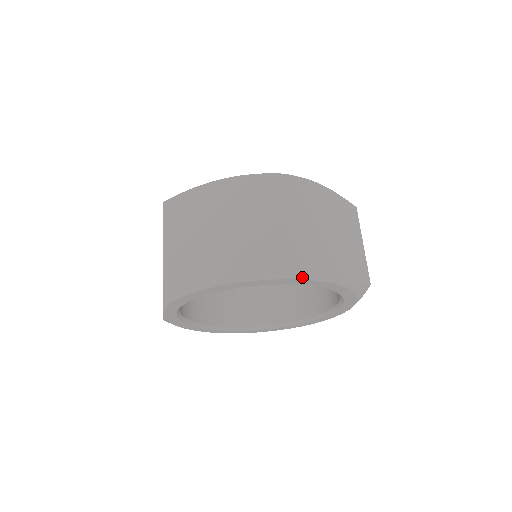
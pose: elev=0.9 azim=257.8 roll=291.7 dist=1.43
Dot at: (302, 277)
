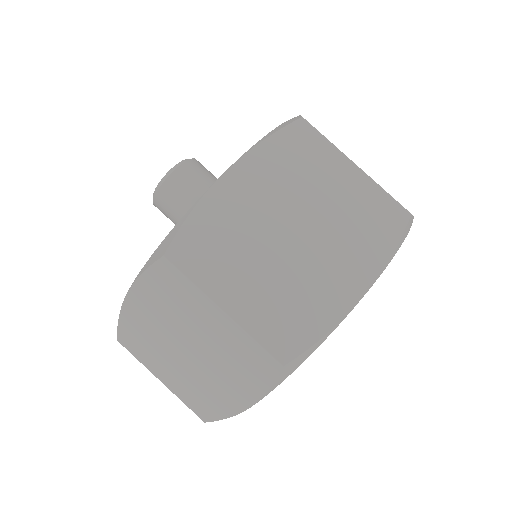
Dot at: (411, 225)
